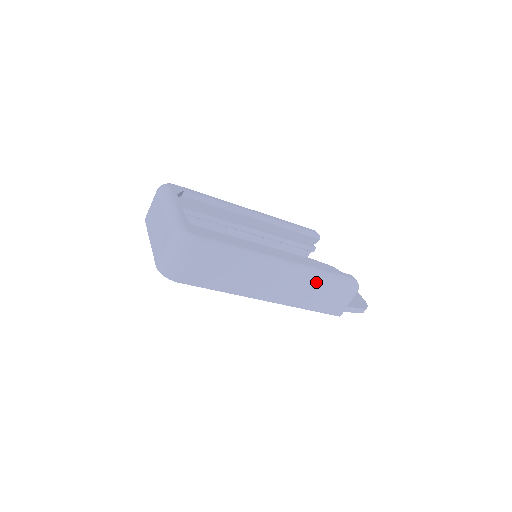
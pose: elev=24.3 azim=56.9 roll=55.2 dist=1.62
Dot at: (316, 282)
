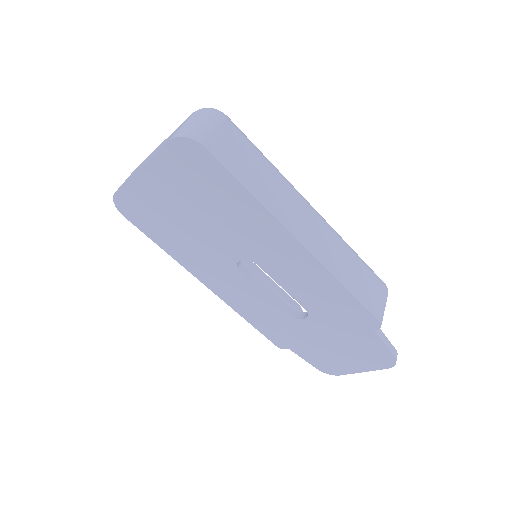
Dot at: (347, 248)
